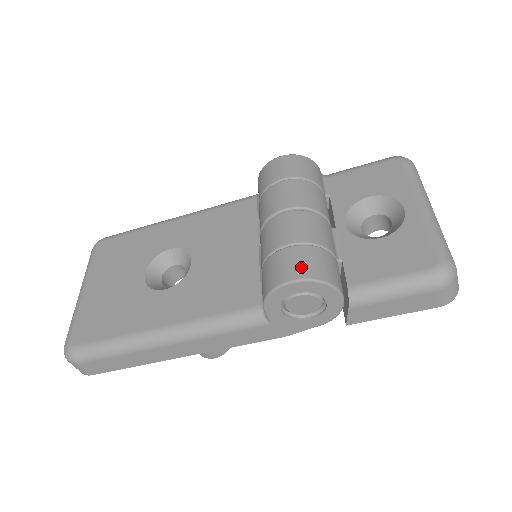
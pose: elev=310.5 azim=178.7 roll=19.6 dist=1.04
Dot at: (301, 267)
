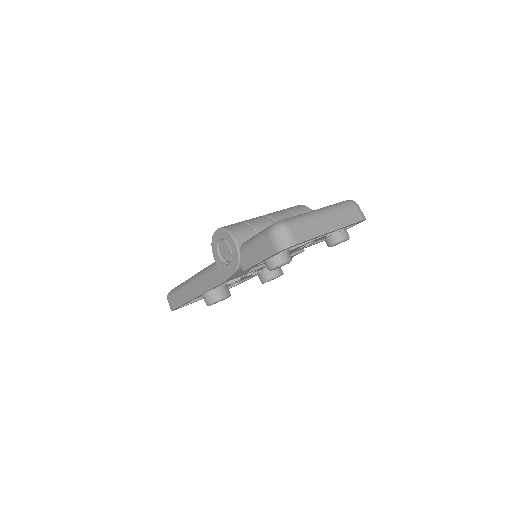
Dot at: (226, 226)
